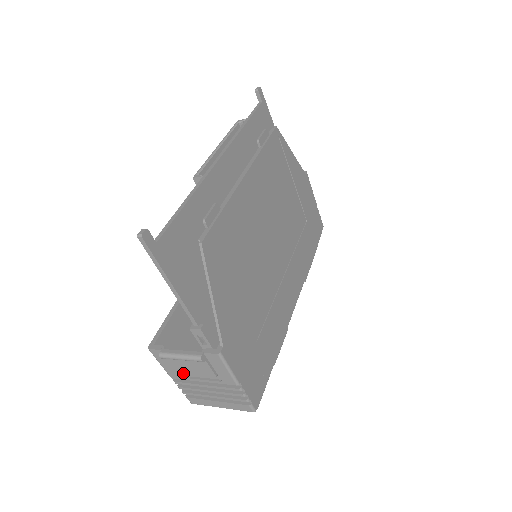
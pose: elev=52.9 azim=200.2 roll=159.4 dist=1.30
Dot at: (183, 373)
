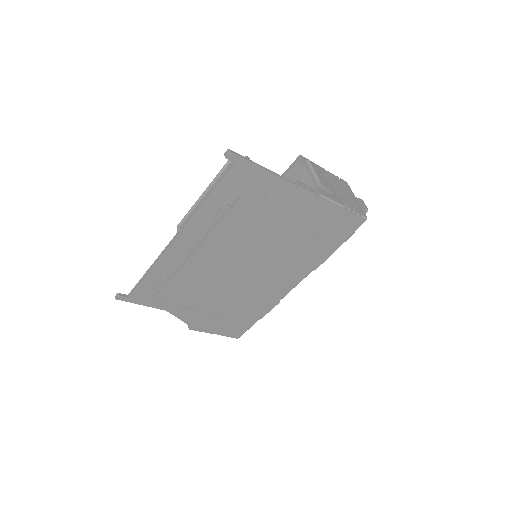
Dot at: occluded
